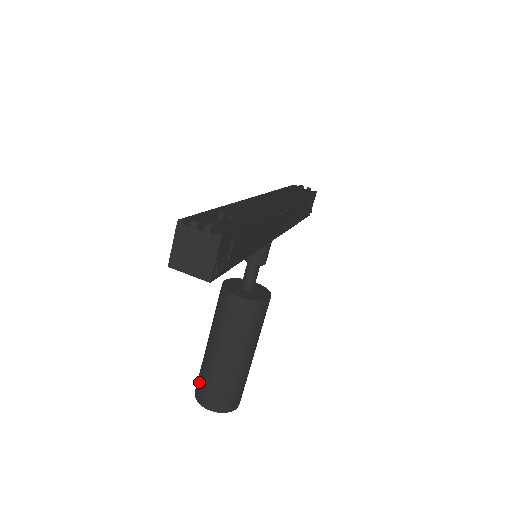
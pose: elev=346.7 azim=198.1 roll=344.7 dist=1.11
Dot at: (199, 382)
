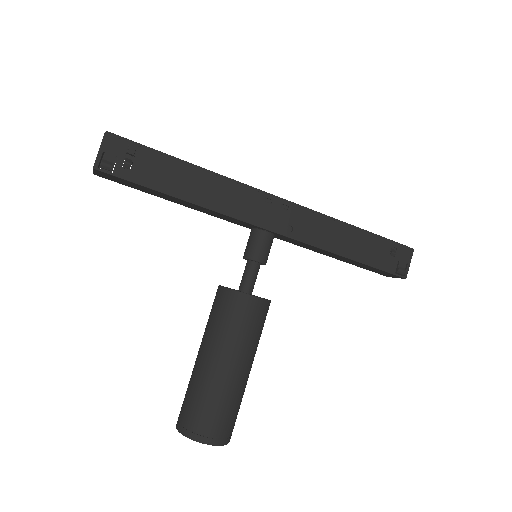
Dot at: occluded
